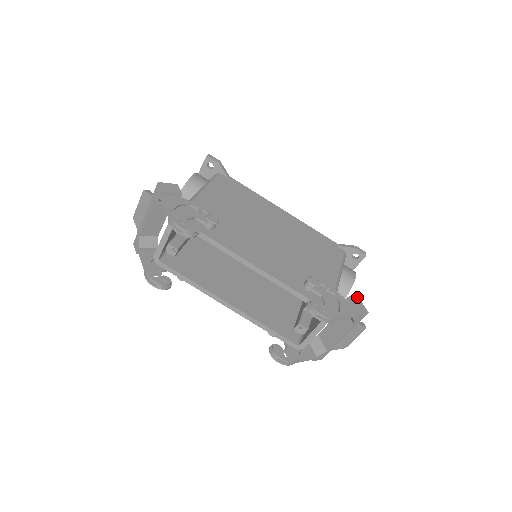
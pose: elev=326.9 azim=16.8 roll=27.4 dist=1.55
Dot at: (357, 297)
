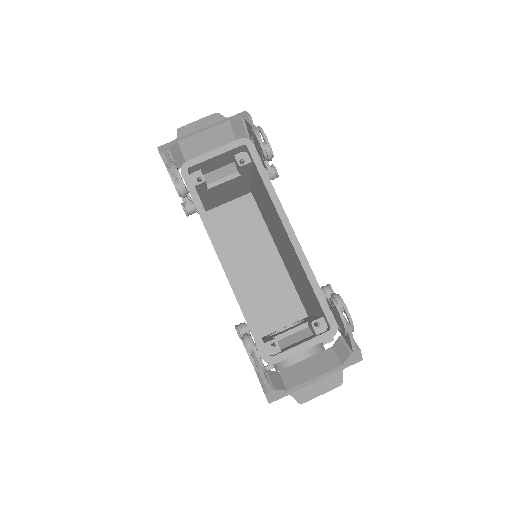
Dot at: occluded
